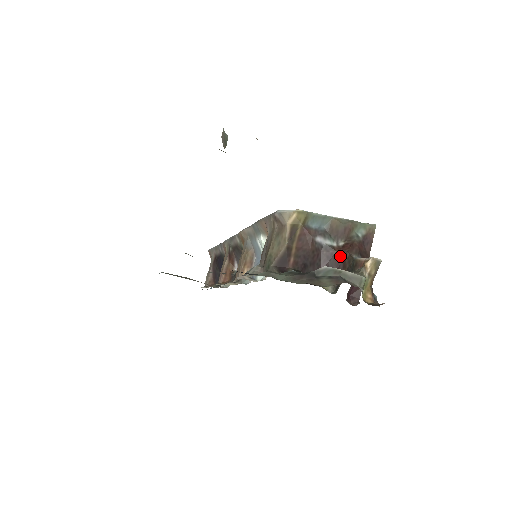
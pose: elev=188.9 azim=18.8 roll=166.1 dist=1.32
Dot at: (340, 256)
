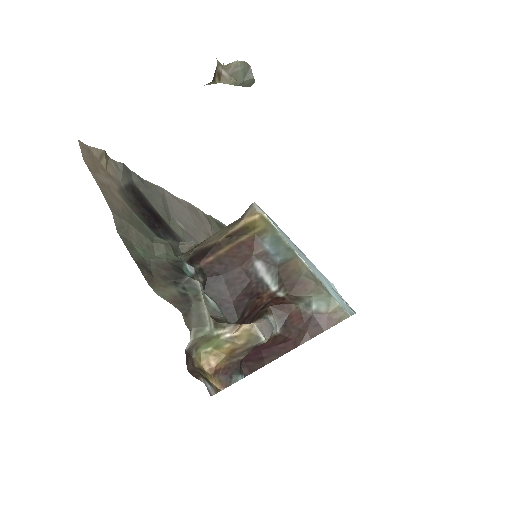
Dot at: (262, 304)
